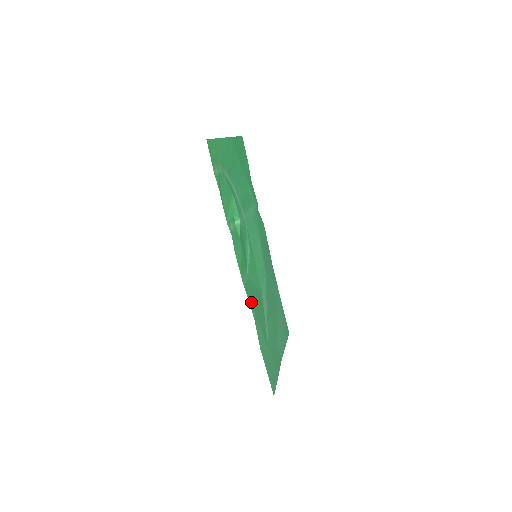
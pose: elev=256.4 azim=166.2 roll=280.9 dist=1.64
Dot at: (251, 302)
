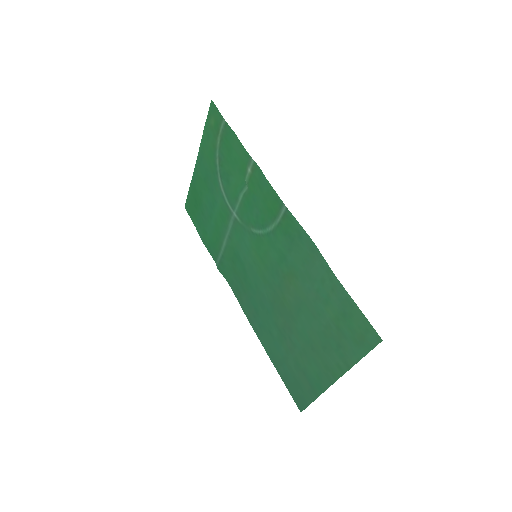
Dot at: (299, 234)
